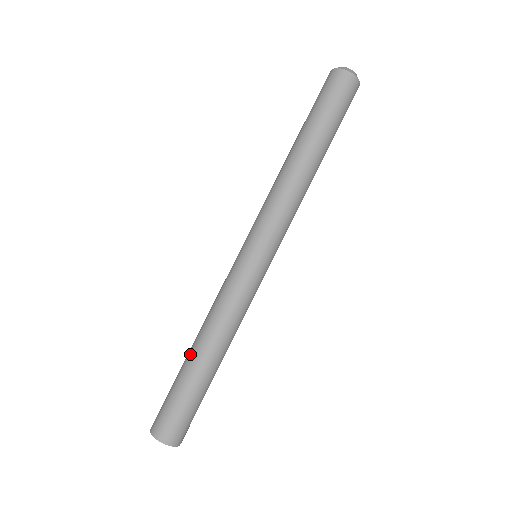
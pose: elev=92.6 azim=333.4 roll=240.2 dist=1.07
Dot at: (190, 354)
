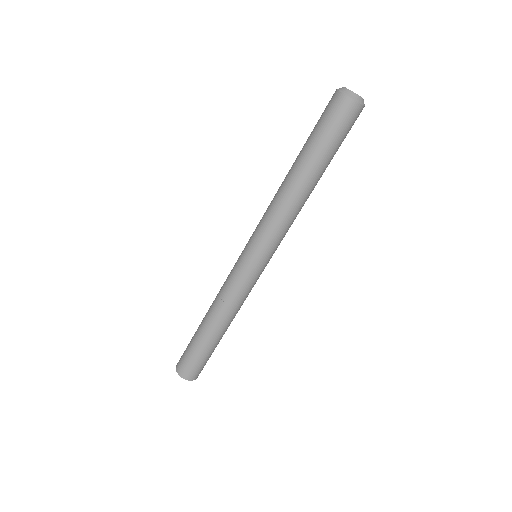
Dot at: (202, 321)
